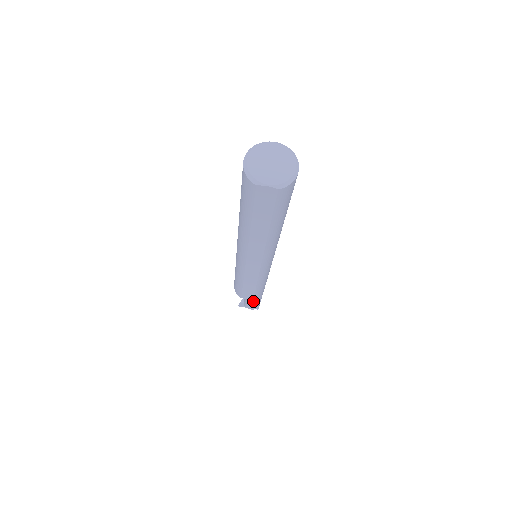
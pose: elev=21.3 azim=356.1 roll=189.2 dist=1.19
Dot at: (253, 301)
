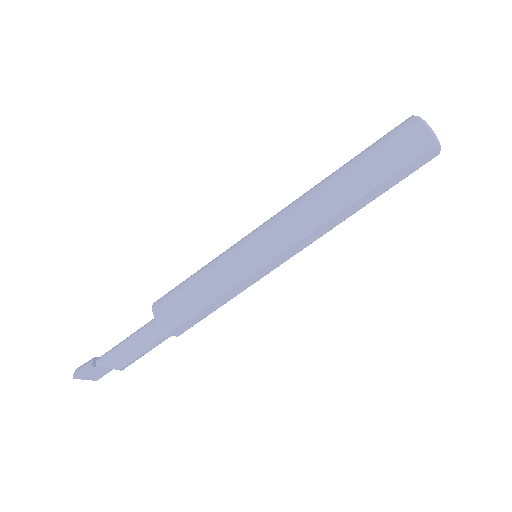
Dot at: (153, 346)
